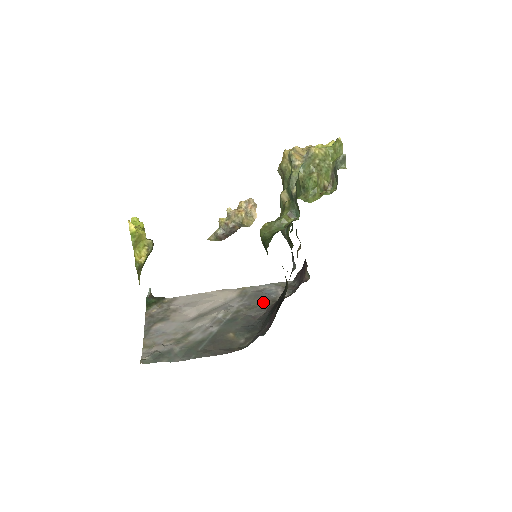
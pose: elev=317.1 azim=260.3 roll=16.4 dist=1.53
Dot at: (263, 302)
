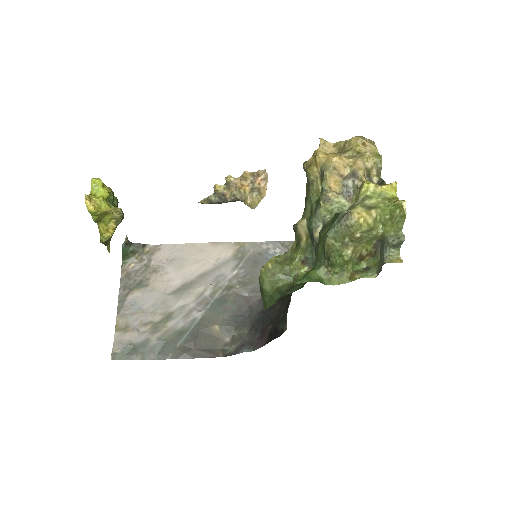
Dot at: occluded
